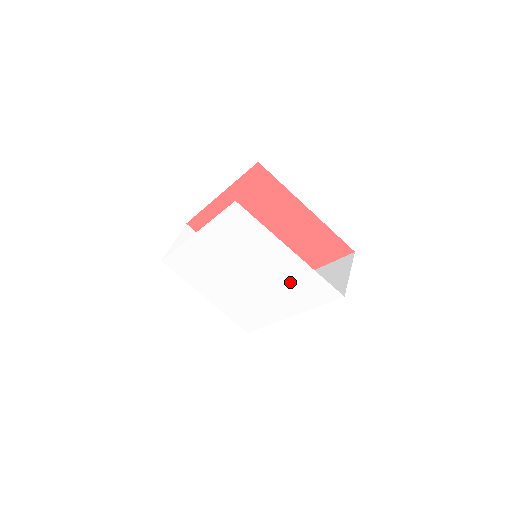
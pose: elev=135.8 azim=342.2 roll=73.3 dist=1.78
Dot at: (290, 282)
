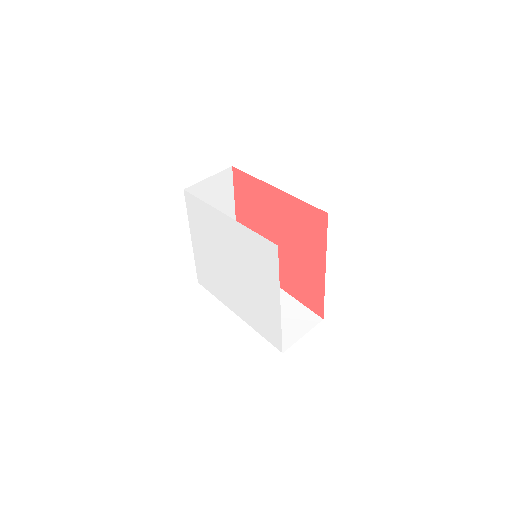
Dot at: (258, 308)
